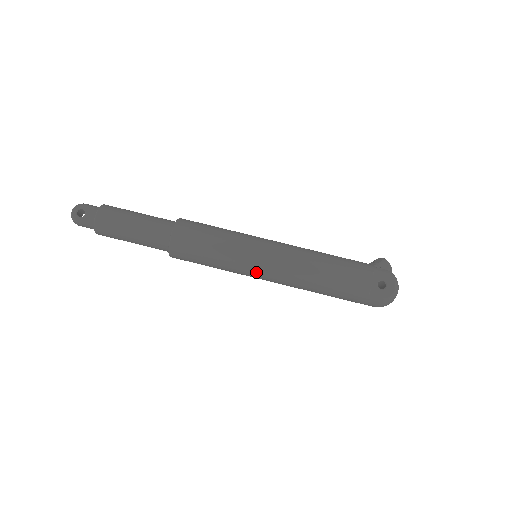
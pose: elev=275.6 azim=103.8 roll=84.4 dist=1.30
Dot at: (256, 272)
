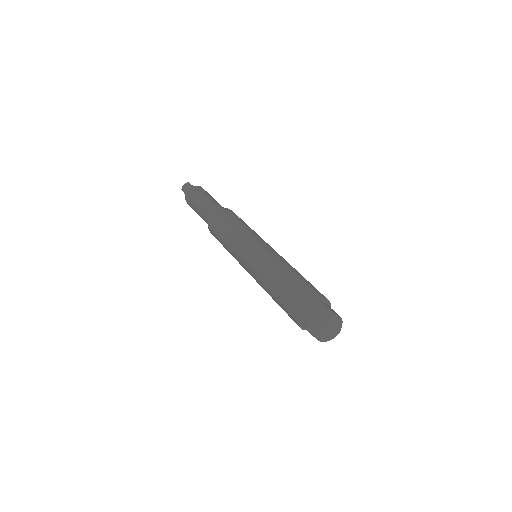
Dot at: (257, 244)
